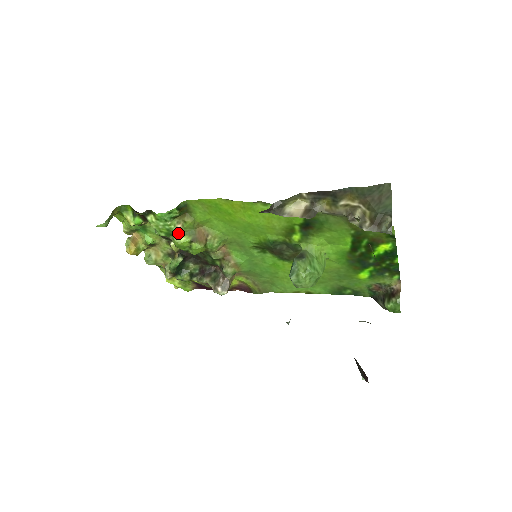
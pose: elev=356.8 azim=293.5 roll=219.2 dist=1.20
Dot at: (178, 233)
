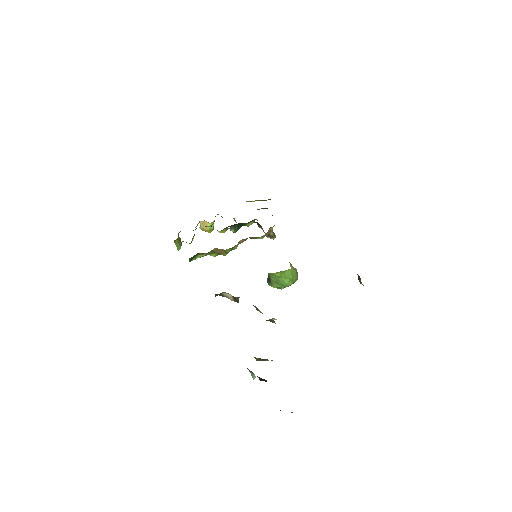
Dot at: occluded
